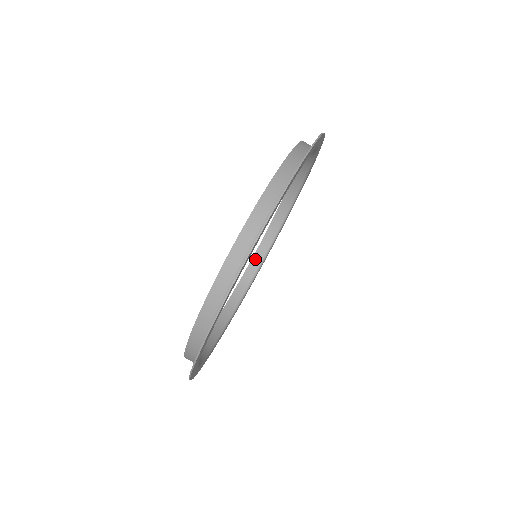
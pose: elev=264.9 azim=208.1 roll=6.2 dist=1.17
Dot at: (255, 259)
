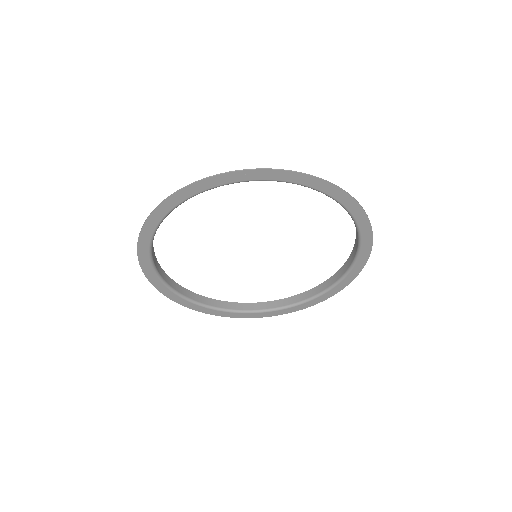
Dot at: (251, 305)
